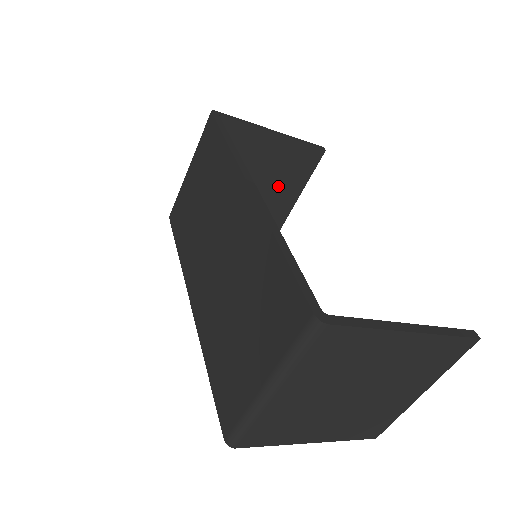
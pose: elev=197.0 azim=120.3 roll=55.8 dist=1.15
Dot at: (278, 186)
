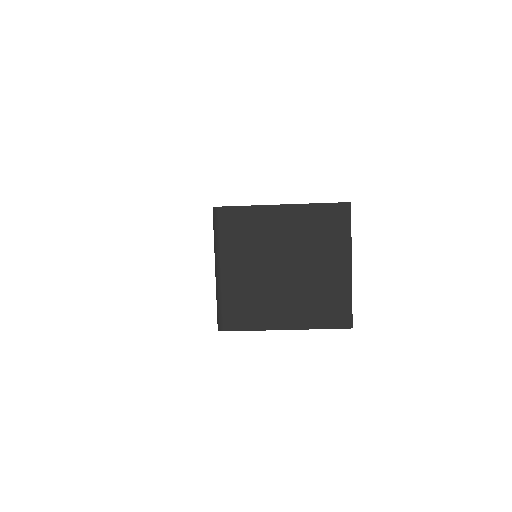
Dot at: occluded
